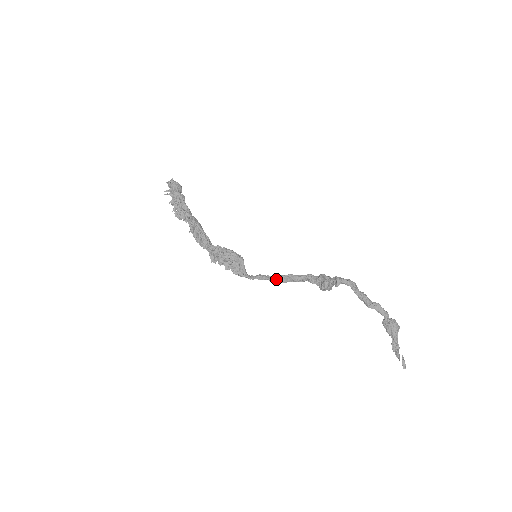
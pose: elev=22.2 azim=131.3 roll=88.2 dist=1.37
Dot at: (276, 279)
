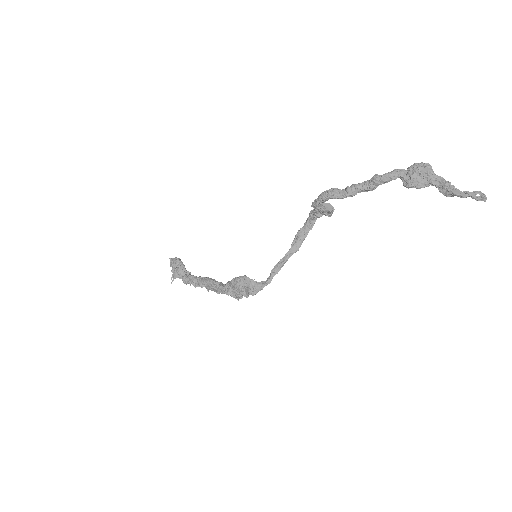
Dot at: (289, 254)
